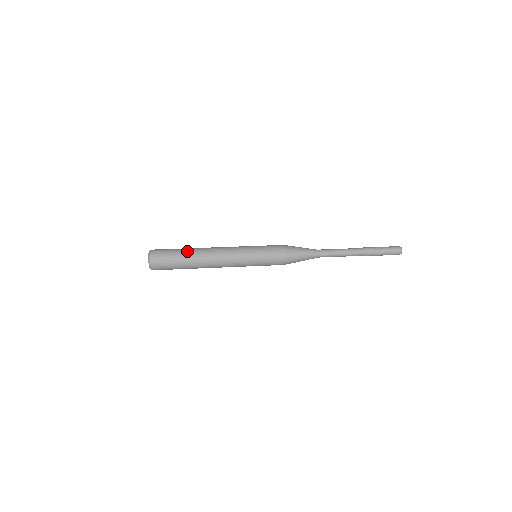
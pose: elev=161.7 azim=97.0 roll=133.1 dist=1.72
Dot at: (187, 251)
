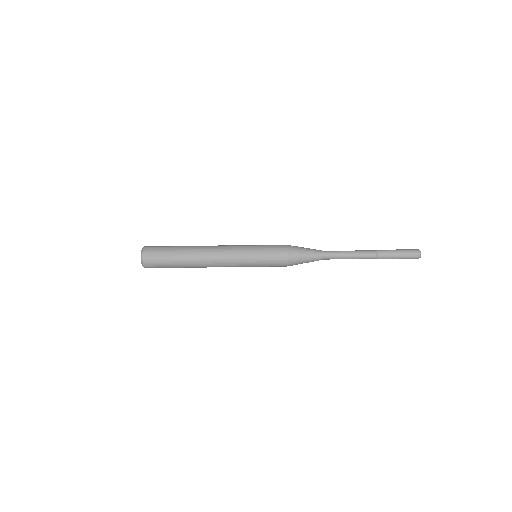
Dot at: (182, 265)
